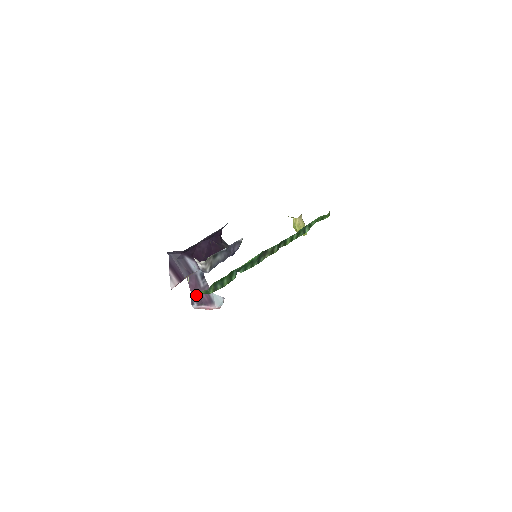
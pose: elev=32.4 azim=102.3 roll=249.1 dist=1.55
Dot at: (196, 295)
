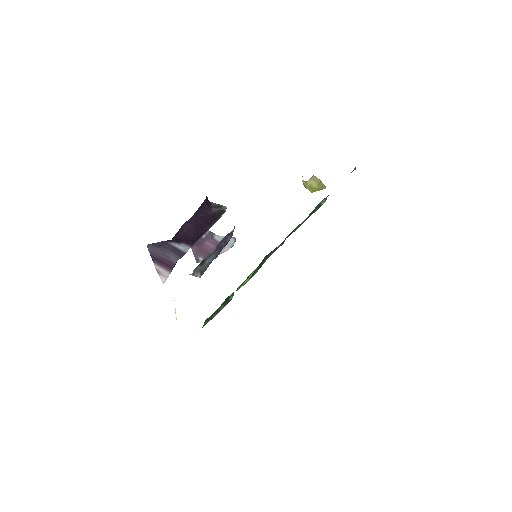
Dot at: (199, 249)
